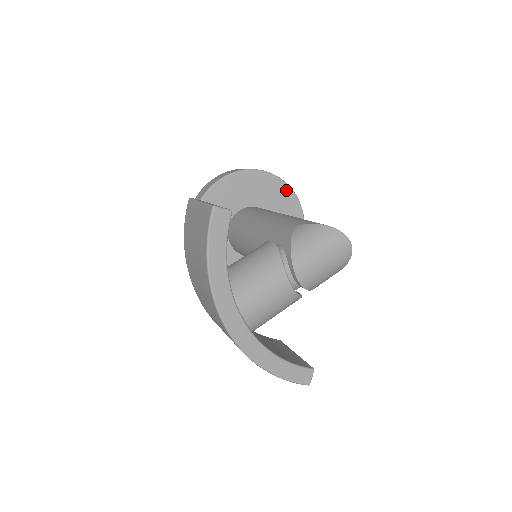
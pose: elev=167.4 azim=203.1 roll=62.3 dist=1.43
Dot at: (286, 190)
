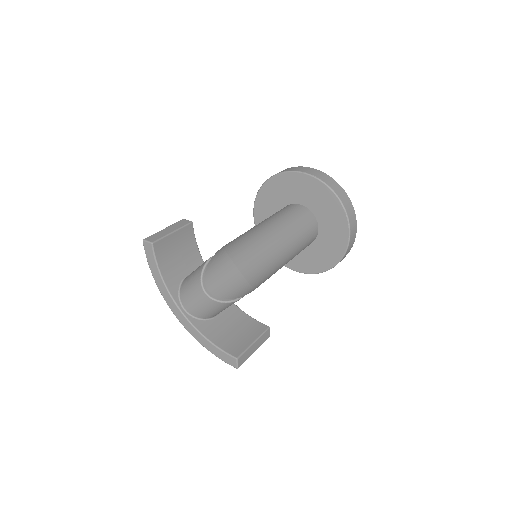
Dot at: (321, 187)
